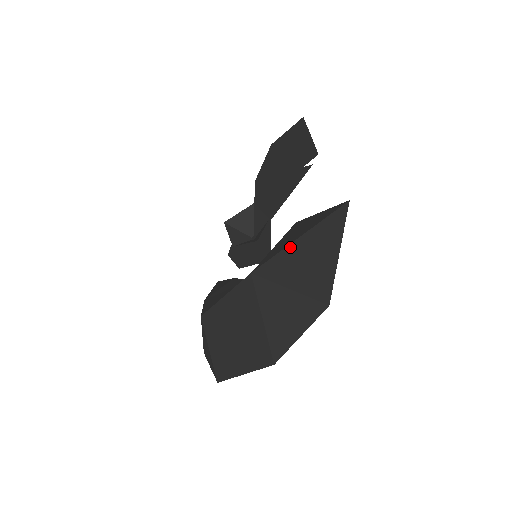
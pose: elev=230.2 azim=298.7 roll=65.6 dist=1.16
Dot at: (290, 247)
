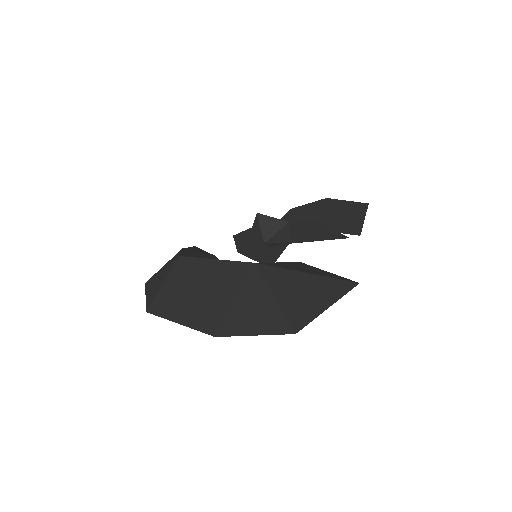
Dot at: (296, 273)
